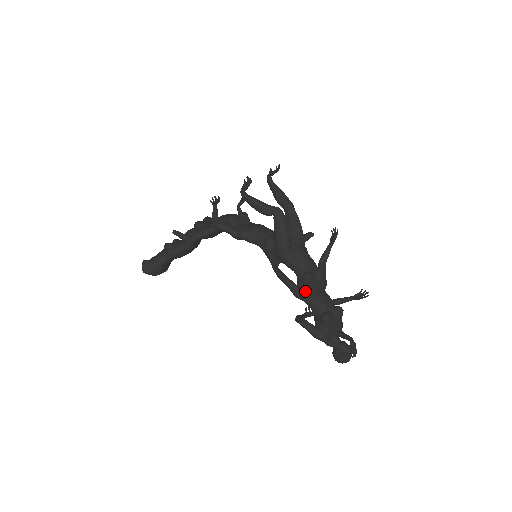
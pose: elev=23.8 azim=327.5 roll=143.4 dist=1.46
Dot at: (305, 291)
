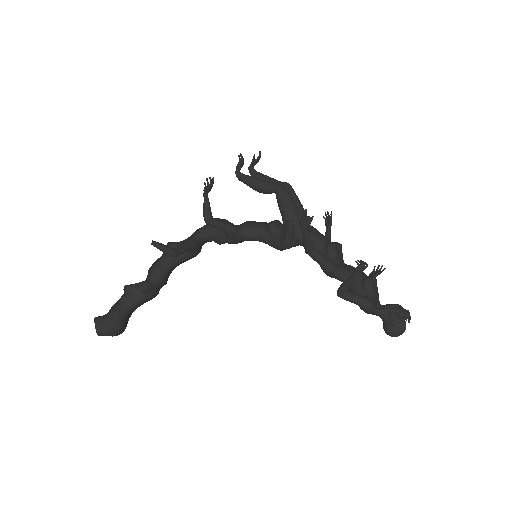
Dot at: (335, 262)
